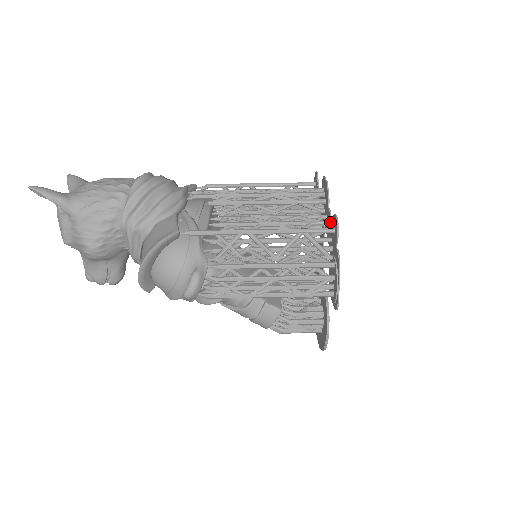
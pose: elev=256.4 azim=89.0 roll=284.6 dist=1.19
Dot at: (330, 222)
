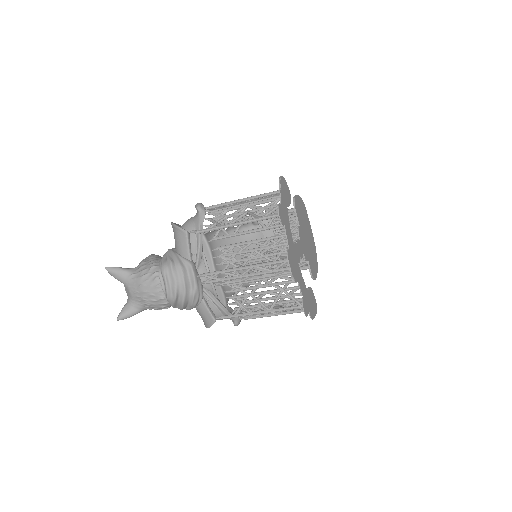
Dot at: (301, 291)
